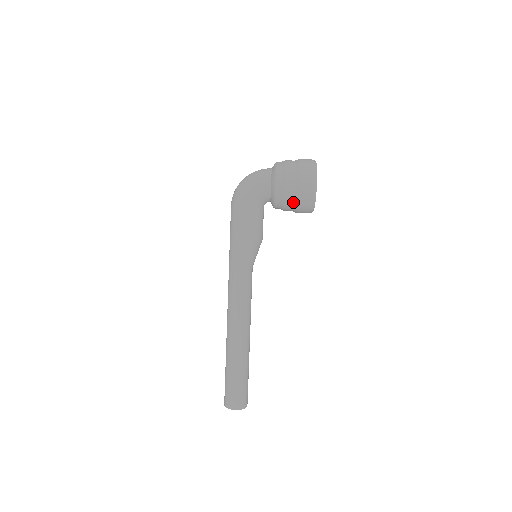
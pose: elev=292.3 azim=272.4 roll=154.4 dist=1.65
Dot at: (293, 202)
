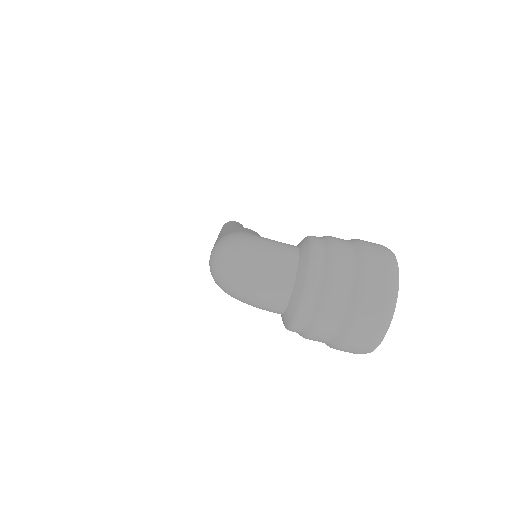
Dot at: occluded
